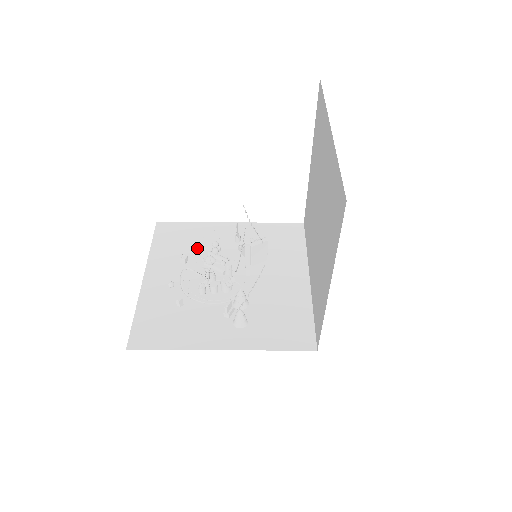
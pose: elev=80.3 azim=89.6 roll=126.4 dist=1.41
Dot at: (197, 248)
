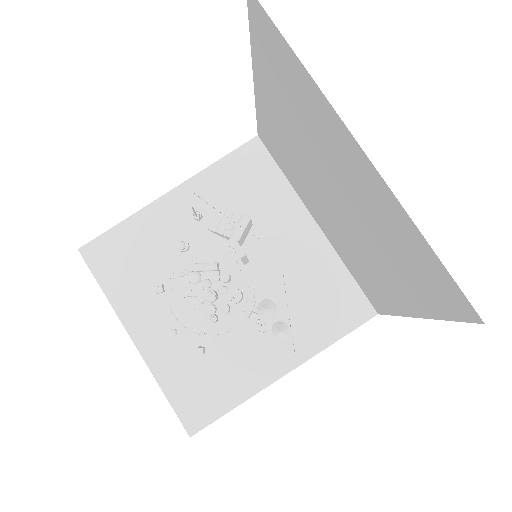
Dot at: (159, 259)
